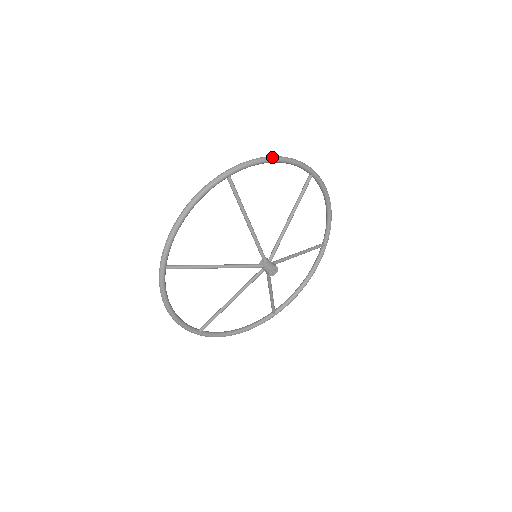
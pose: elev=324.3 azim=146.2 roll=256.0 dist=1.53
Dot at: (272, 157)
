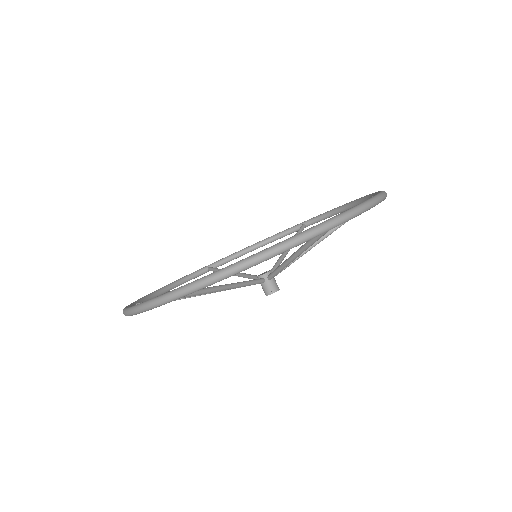
Dot at: (240, 269)
